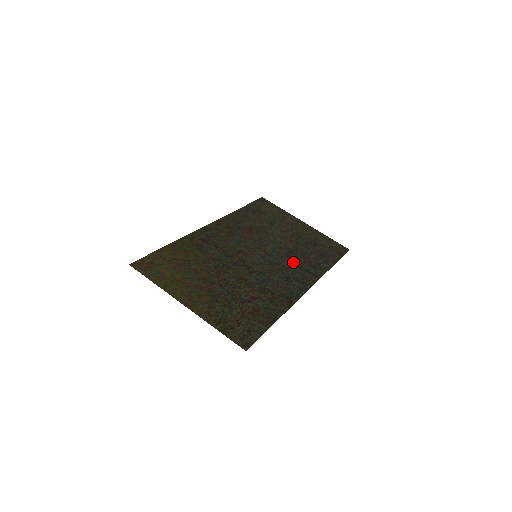
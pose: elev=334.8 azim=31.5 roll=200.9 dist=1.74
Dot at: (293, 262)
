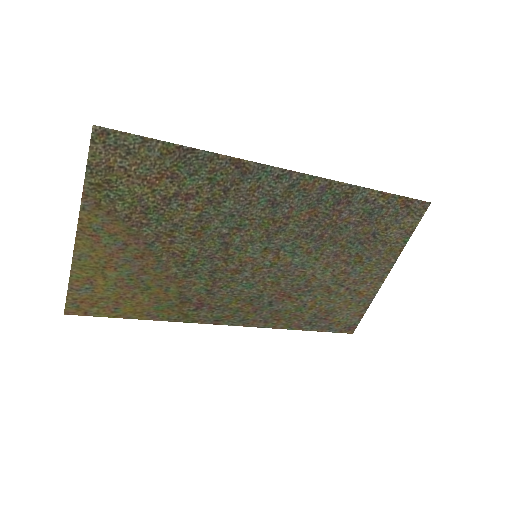
Dot at: (308, 223)
